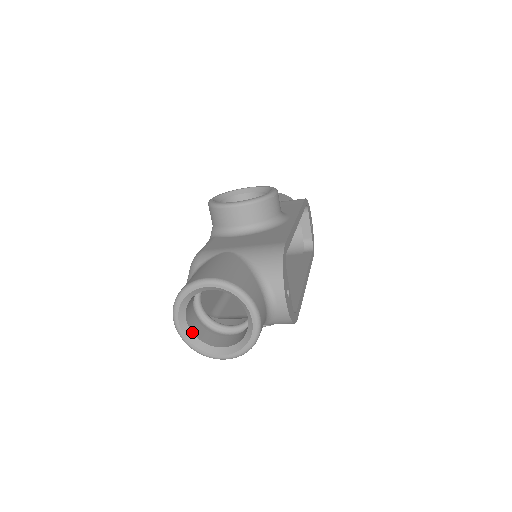
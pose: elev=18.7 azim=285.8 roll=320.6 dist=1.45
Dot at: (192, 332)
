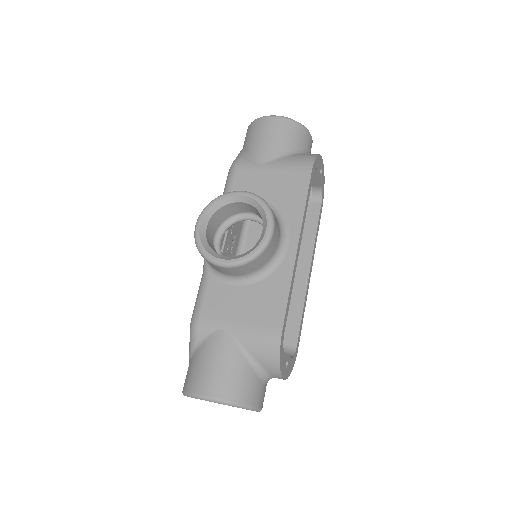
Dot at: occluded
